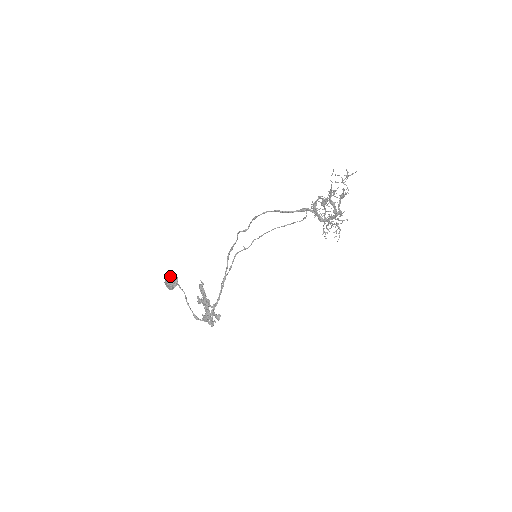
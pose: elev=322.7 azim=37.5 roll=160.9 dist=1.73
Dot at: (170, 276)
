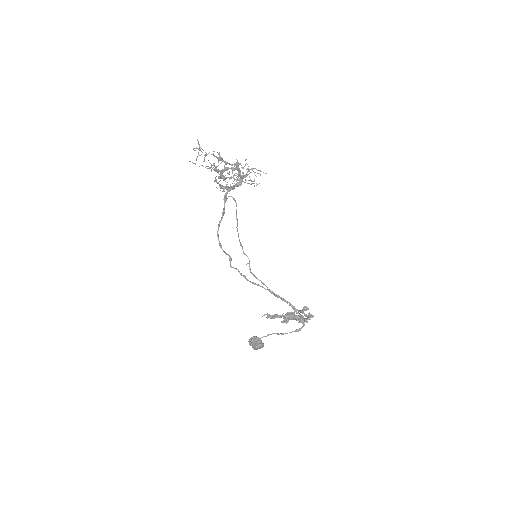
Dot at: (250, 343)
